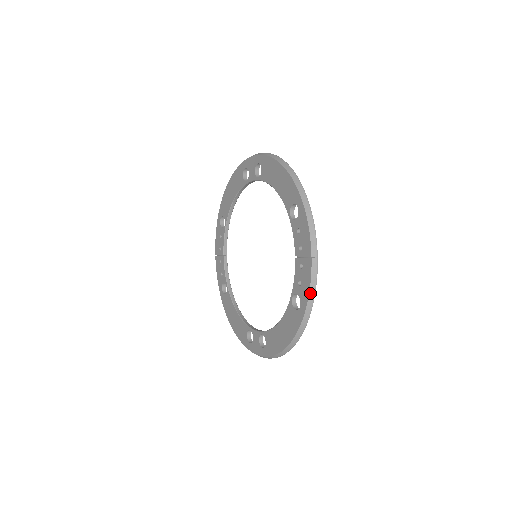
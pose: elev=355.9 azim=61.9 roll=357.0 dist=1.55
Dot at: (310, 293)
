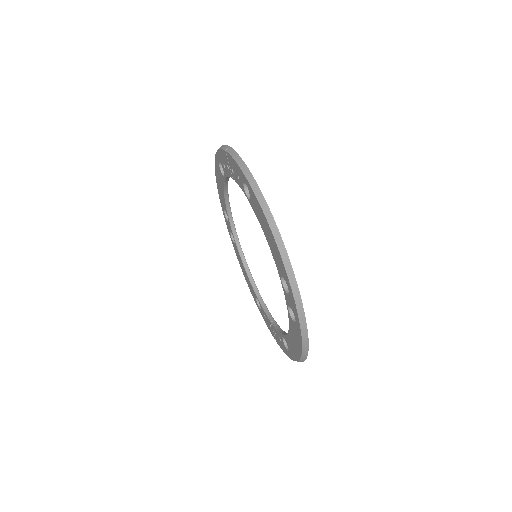
Dot at: (266, 323)
